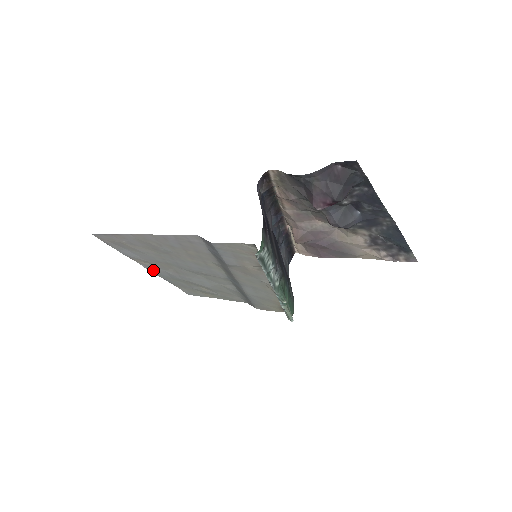
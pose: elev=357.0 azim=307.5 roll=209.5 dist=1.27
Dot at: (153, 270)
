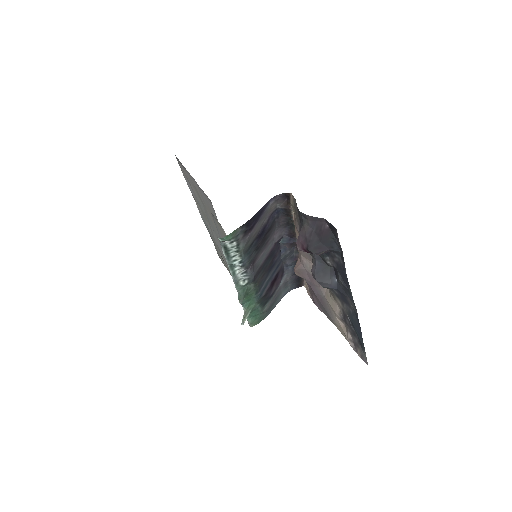
Dot at: occluded
